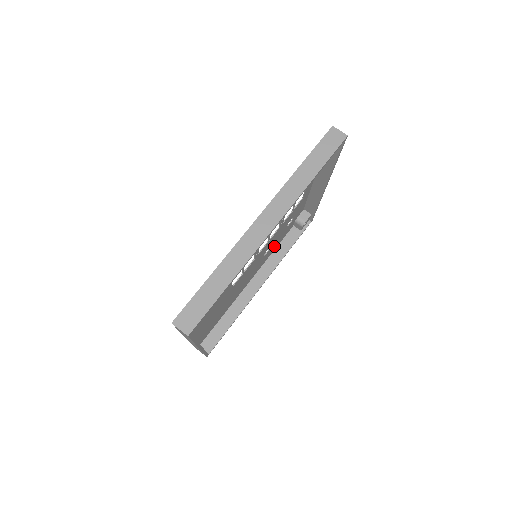
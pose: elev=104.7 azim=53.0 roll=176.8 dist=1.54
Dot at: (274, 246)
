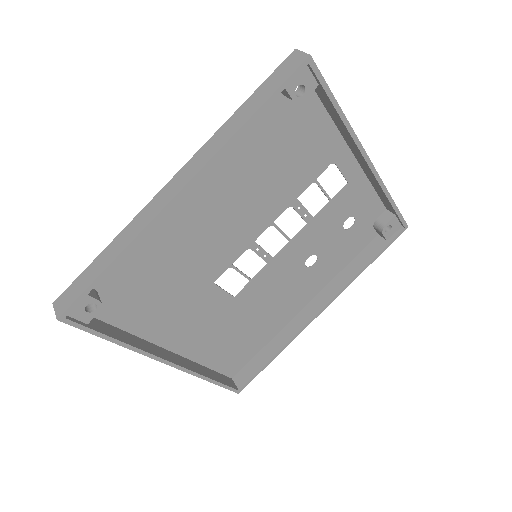
Dot at: (336, 258)
